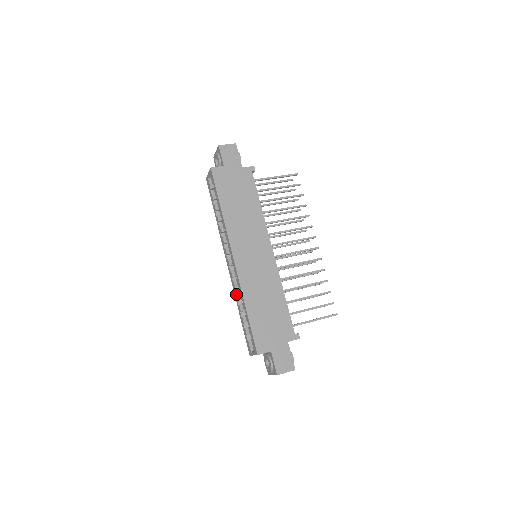
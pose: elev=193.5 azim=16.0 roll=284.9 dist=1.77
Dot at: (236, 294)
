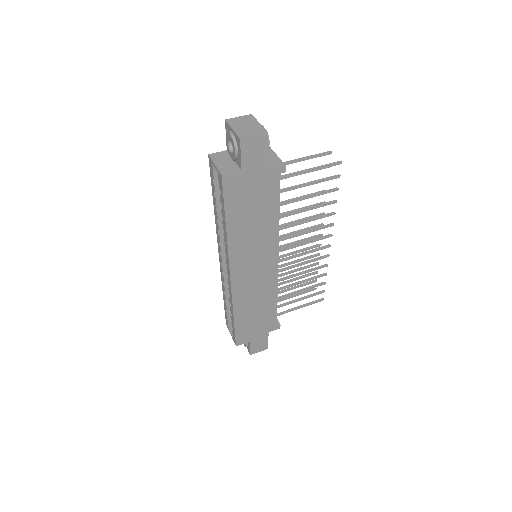
Dot at: (224, 287)
